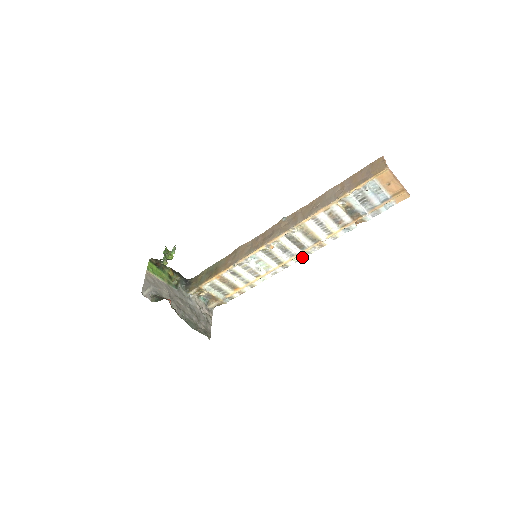
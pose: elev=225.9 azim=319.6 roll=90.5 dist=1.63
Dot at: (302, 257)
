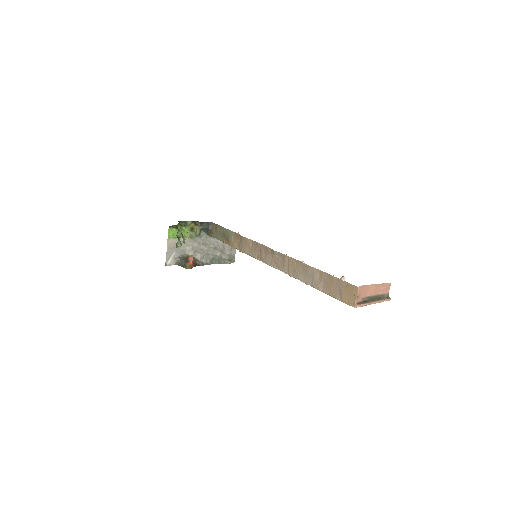
Dot at: occluded
